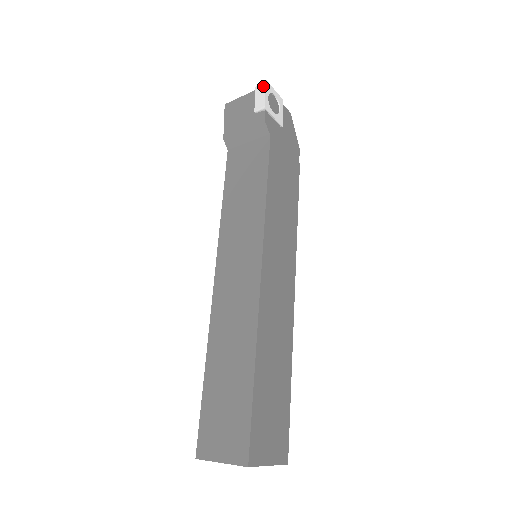
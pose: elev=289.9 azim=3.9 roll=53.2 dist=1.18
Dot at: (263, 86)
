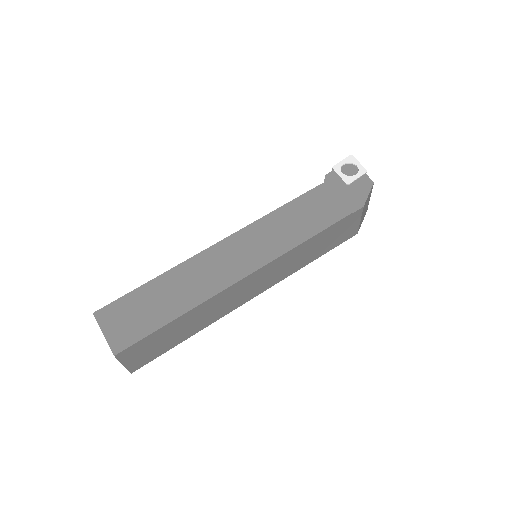
Dot at: (347, 158)
